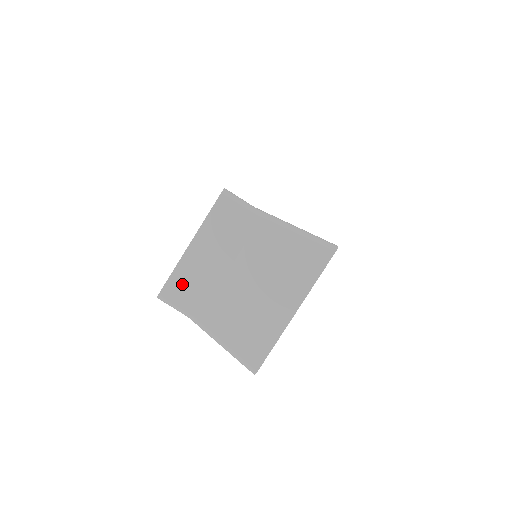
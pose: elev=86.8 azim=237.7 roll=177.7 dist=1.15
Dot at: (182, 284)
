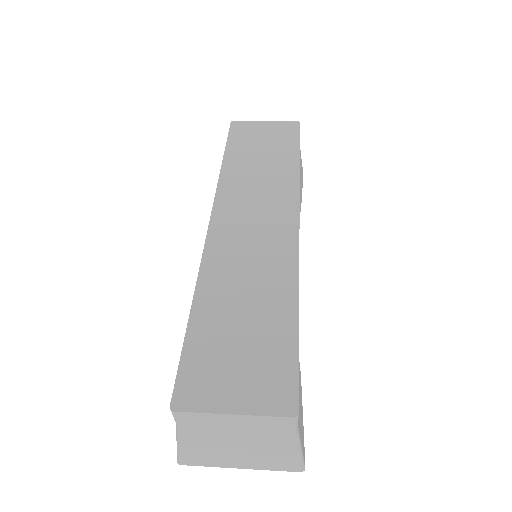
Dot at: (197, 419)
